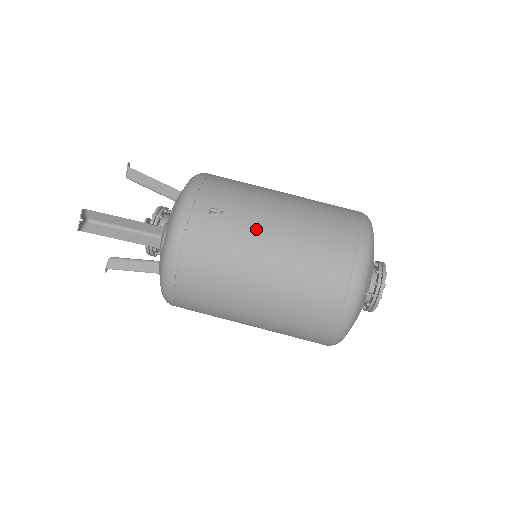
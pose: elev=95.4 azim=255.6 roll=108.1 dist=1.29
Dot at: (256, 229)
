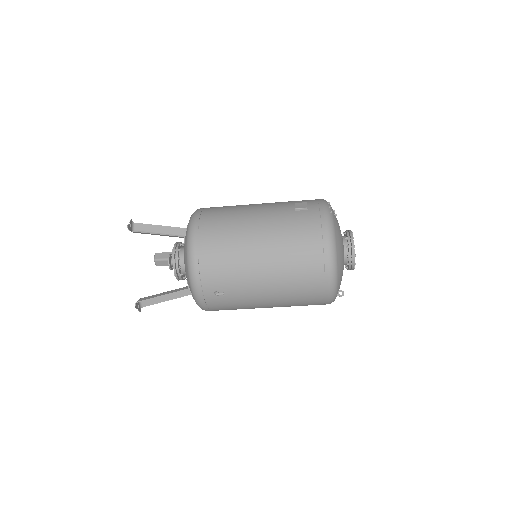
Dot at: (251, 292)
